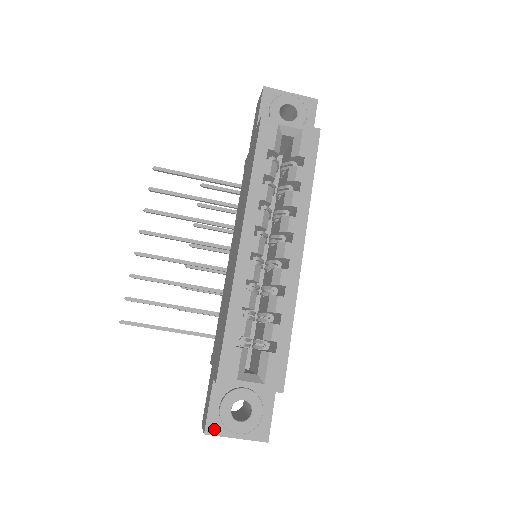
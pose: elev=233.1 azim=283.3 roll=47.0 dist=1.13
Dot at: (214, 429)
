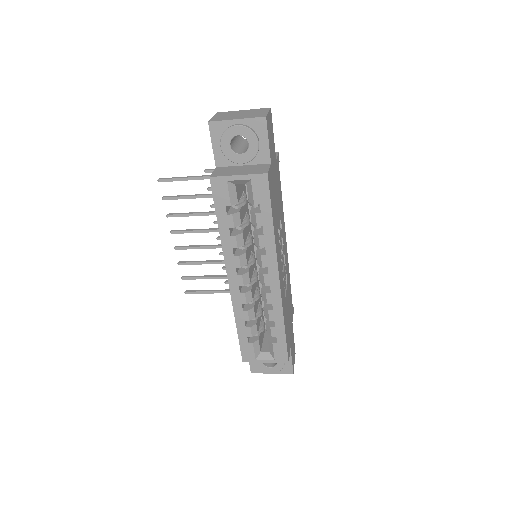
Dot at: (256, 370)
